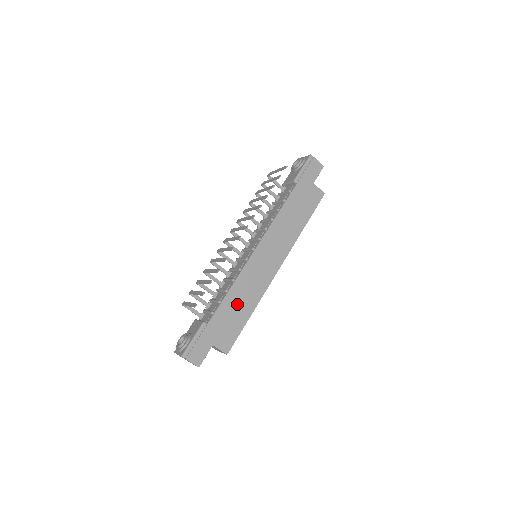
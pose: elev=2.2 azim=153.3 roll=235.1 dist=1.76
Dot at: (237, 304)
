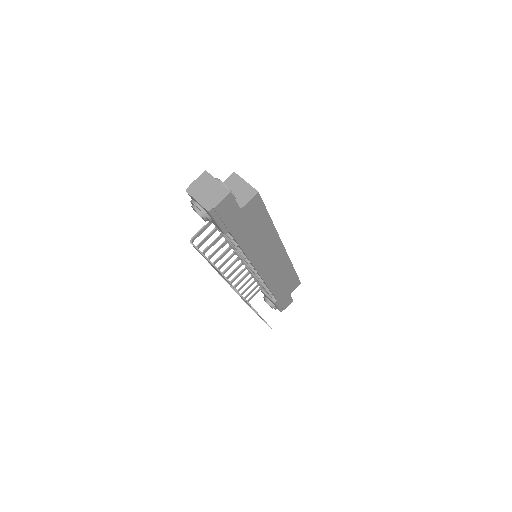
Dot at: (281, 282)
